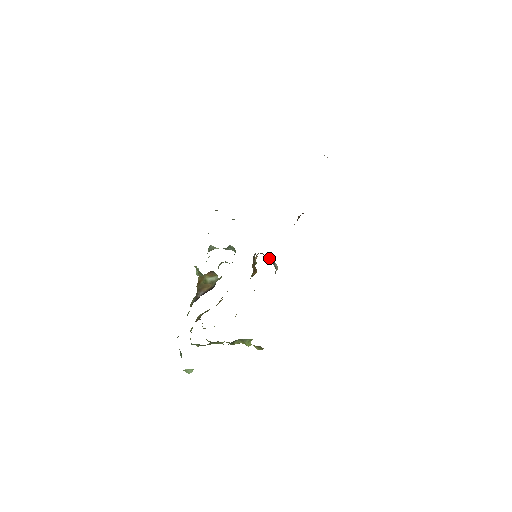
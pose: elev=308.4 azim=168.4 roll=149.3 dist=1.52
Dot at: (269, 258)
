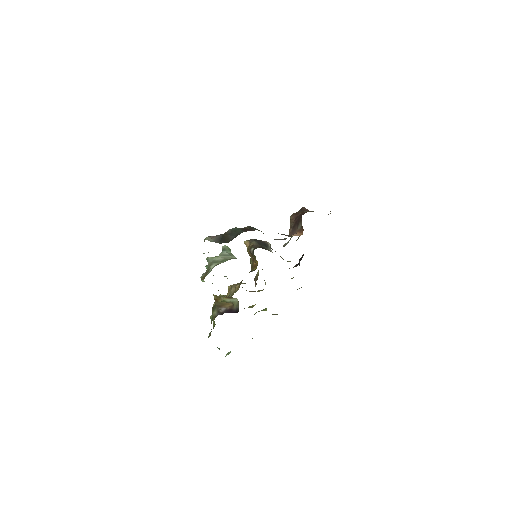
Dot at: (263, 244)
